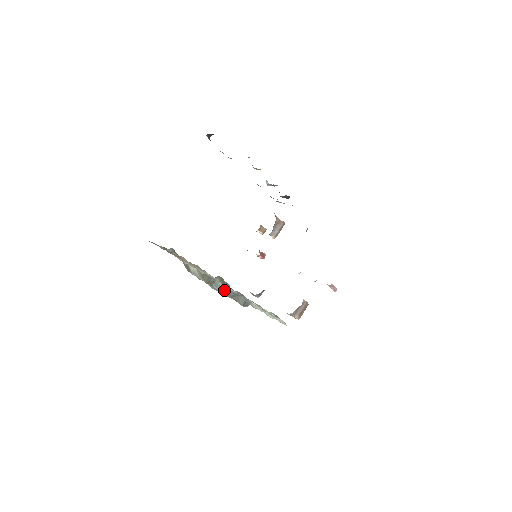
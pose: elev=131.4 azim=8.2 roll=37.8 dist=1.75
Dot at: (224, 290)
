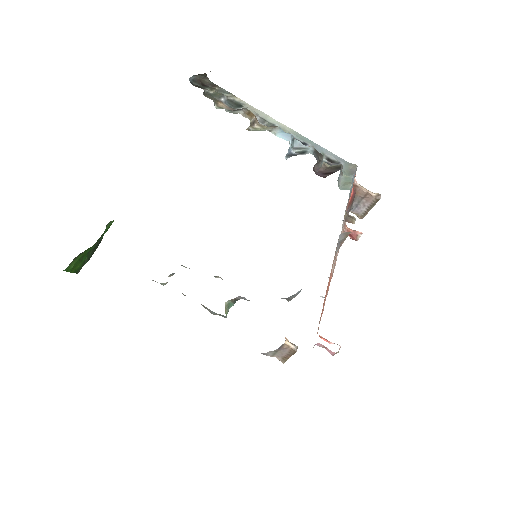
Dot at: occluded
